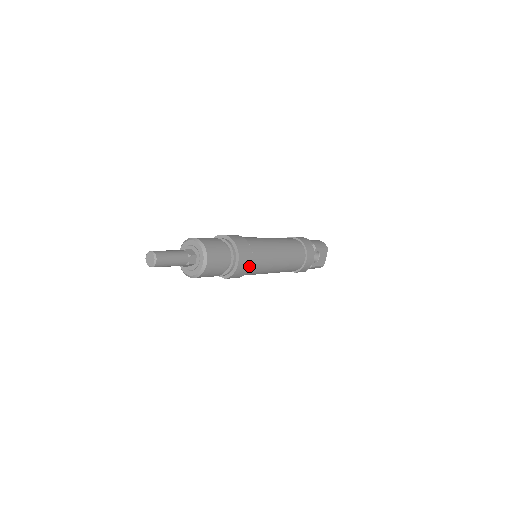
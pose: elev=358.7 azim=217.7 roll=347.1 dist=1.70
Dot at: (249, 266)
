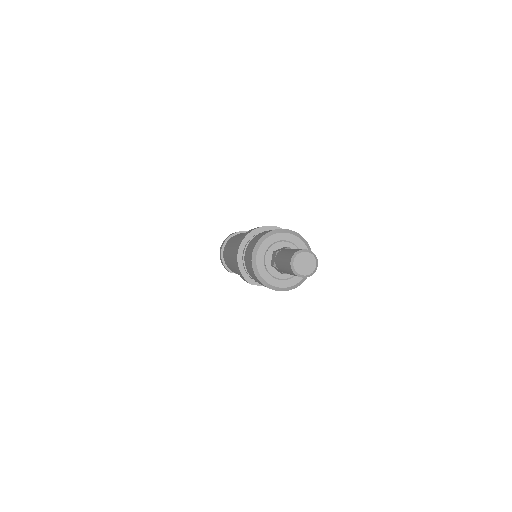
Dot at: occluded
